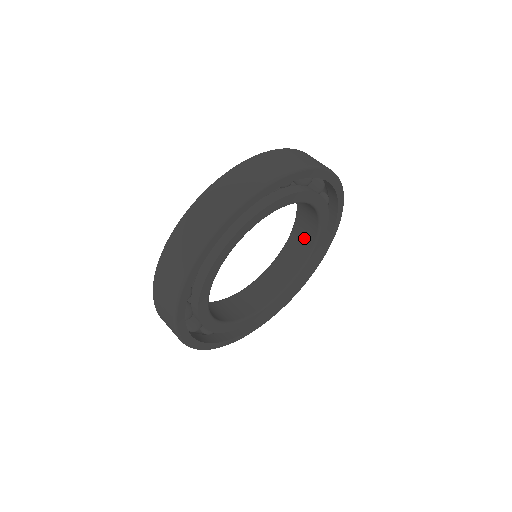
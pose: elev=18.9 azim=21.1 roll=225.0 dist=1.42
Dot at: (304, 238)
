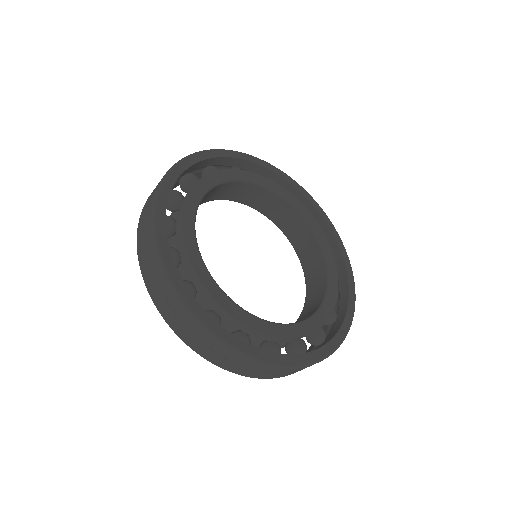
Dot at: (313, 258)
